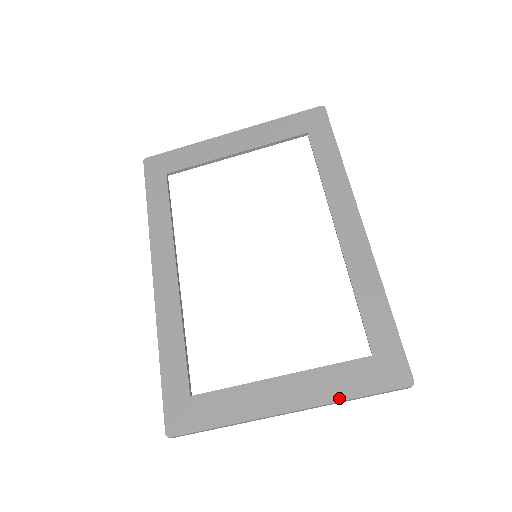
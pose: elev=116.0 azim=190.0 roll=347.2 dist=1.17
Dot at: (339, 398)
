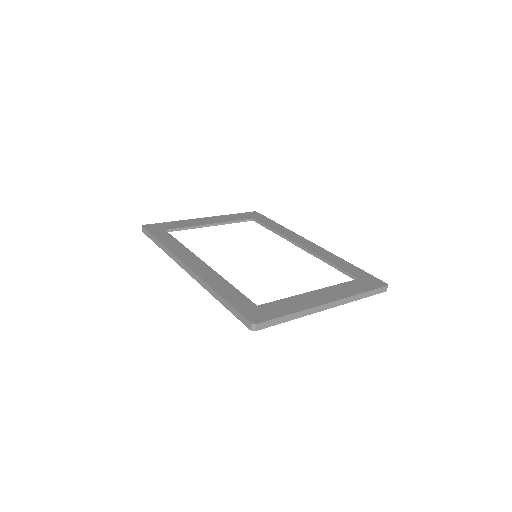
Dot at: (355, 293)
